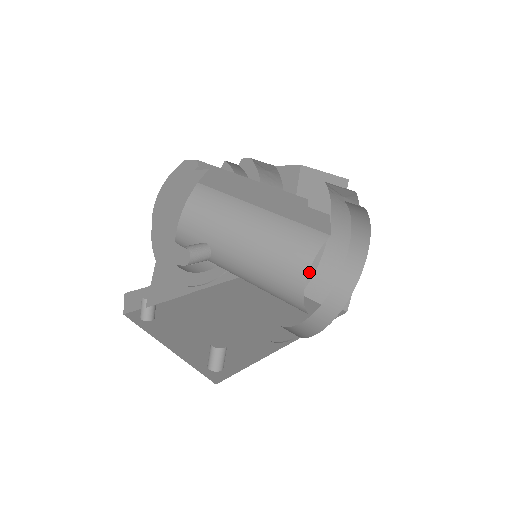
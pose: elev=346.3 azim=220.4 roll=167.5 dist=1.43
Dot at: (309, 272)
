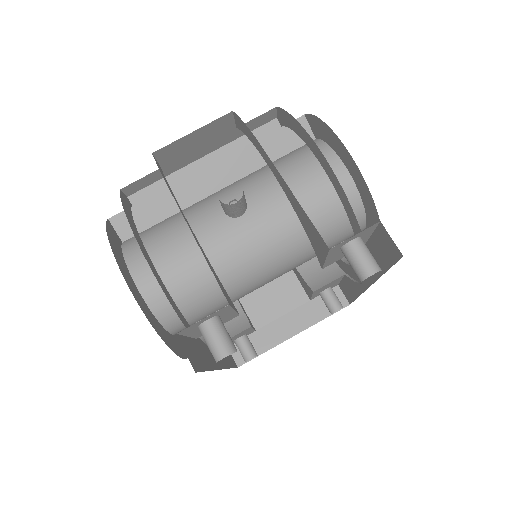
Dot at: (285, 311)
